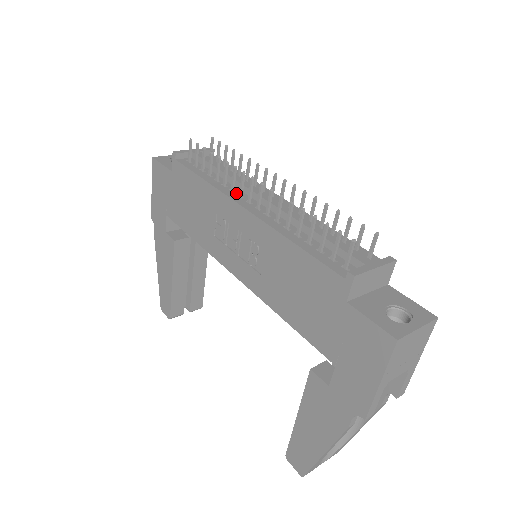
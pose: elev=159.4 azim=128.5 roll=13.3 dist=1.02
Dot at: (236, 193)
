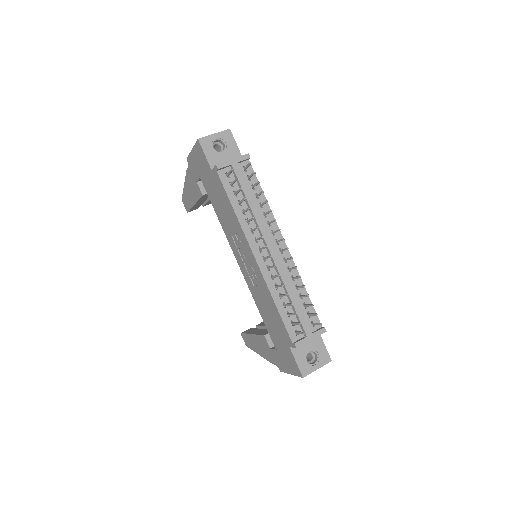
Dot at: (254, 235)
